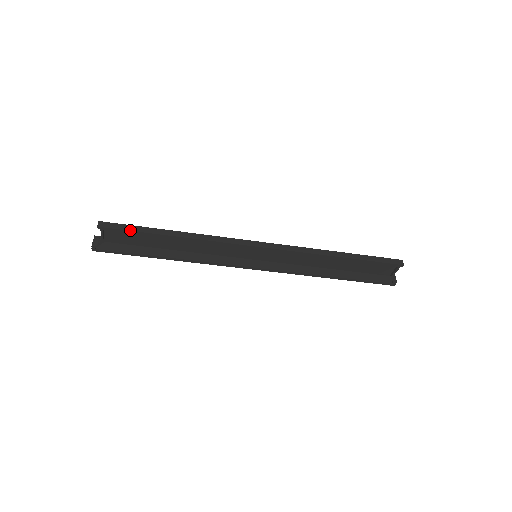
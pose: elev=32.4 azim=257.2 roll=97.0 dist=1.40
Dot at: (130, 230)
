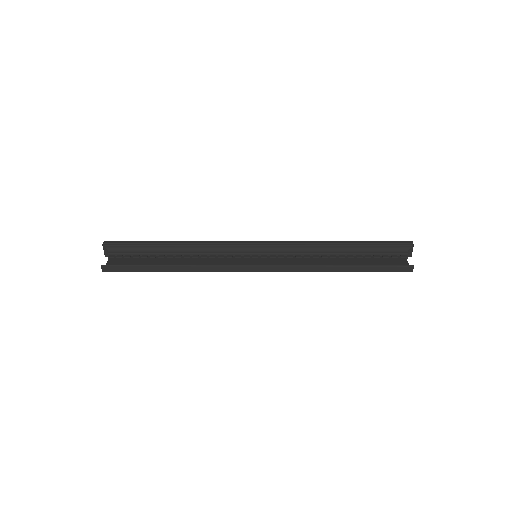
Dot at: (131, 271)
